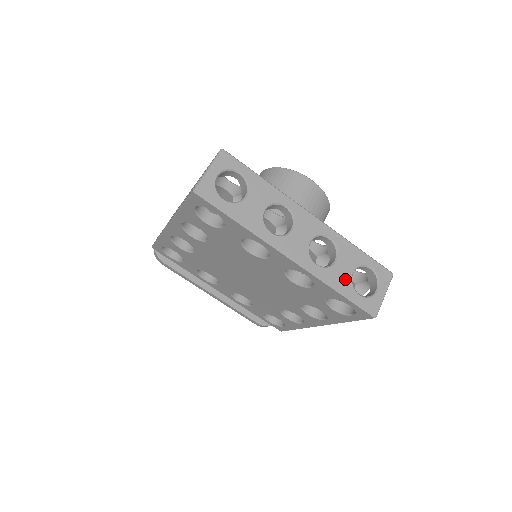
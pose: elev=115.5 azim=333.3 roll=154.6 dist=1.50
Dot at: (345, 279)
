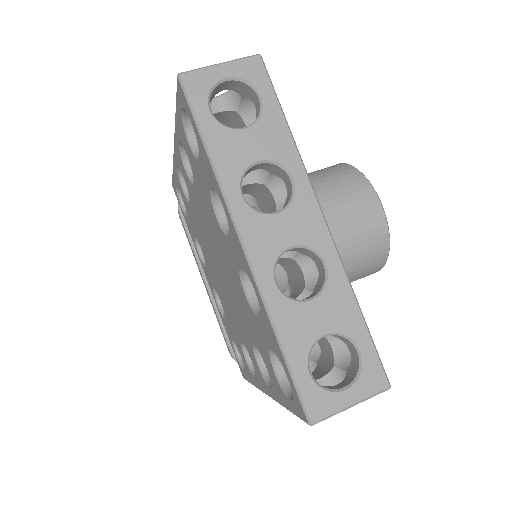
Dot at: (304, 334)
